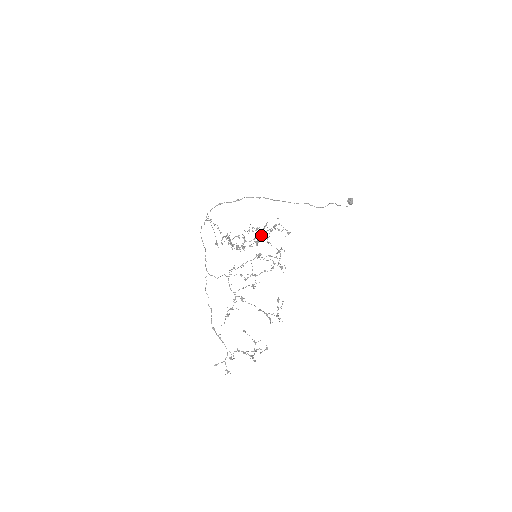
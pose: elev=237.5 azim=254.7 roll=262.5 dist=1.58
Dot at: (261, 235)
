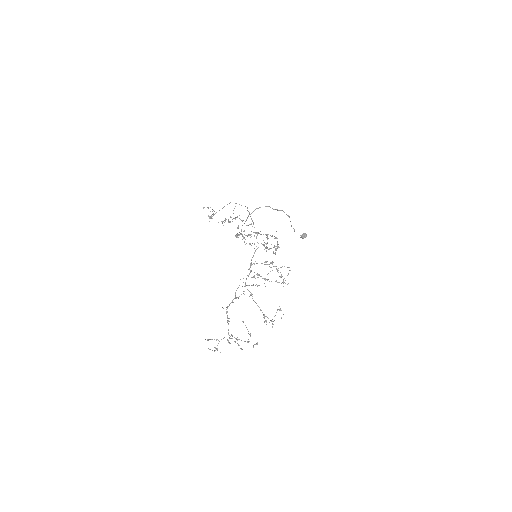
Dot at: occluded
